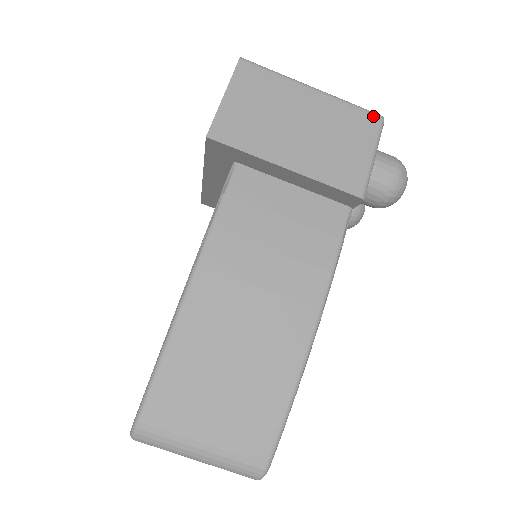
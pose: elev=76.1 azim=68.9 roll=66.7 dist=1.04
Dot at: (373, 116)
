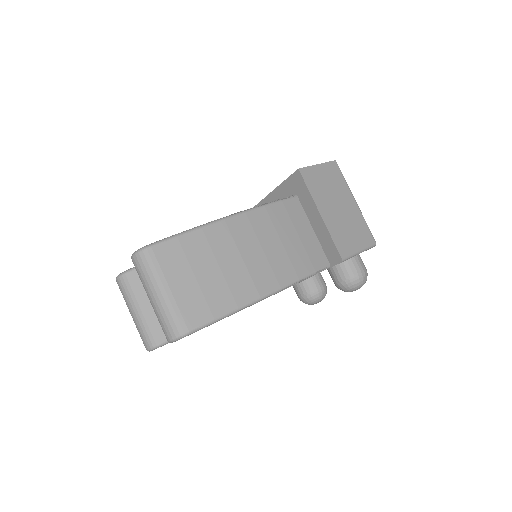
Dot at: (372, 238)
